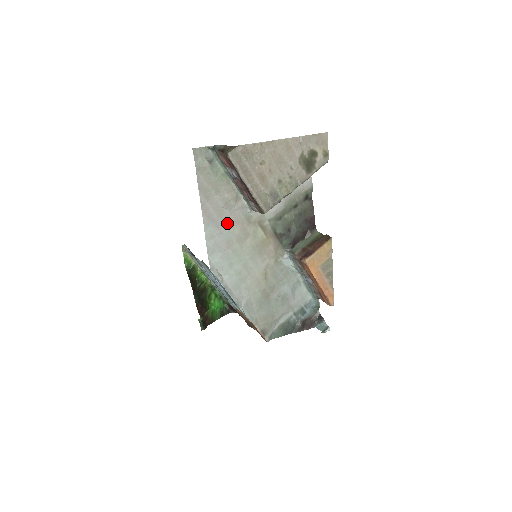
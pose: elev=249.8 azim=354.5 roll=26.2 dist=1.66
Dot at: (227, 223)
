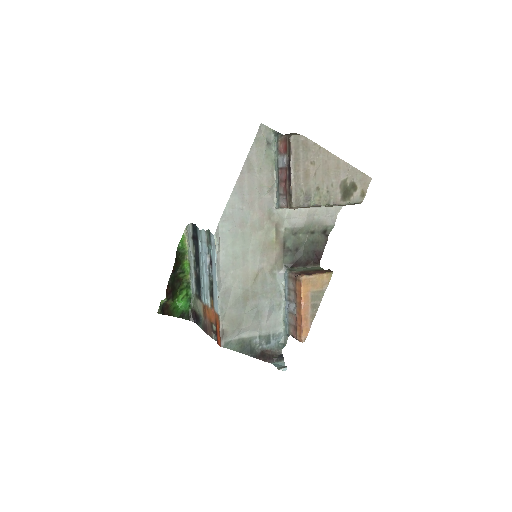
Dot at: (251, 204)
